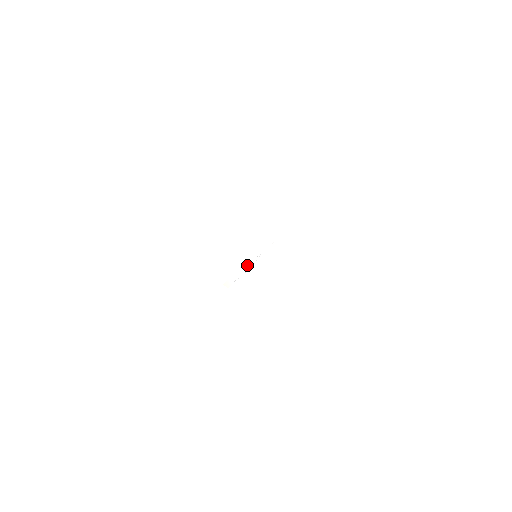
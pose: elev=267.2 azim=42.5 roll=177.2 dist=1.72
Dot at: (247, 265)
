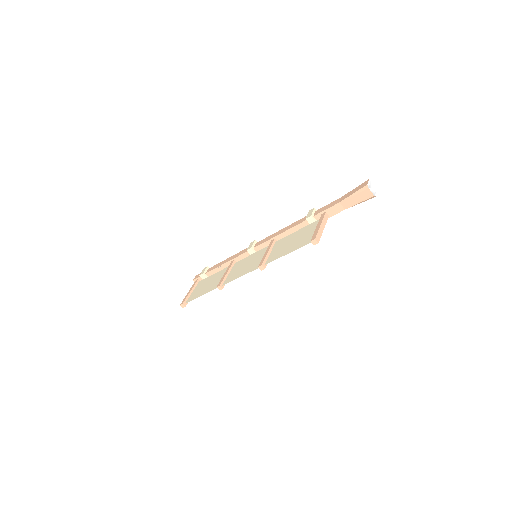
Dot at: (324, 226)
